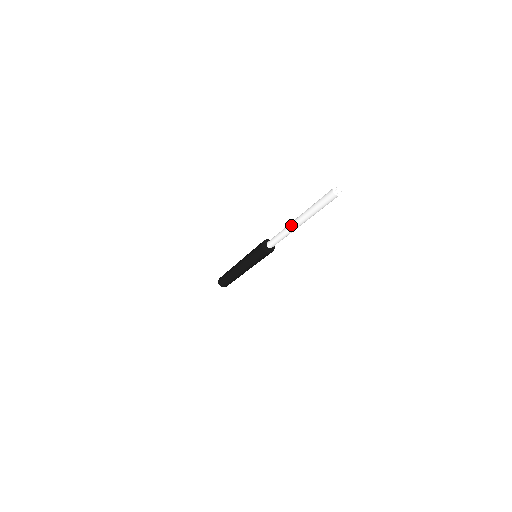
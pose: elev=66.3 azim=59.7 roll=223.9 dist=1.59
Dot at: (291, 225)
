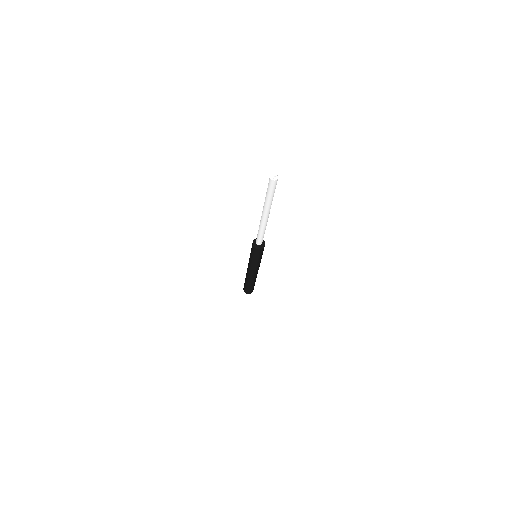
Dot at: (261, 218)
